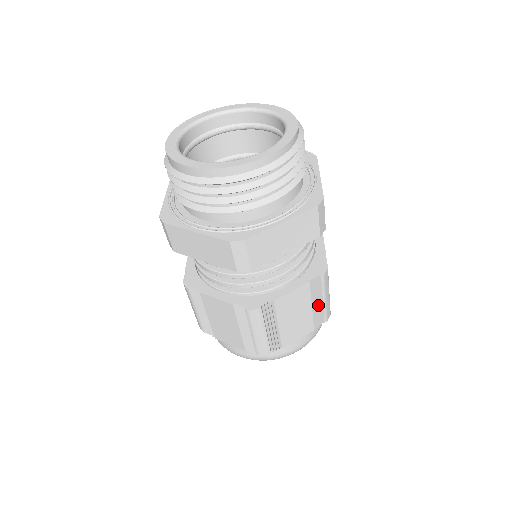
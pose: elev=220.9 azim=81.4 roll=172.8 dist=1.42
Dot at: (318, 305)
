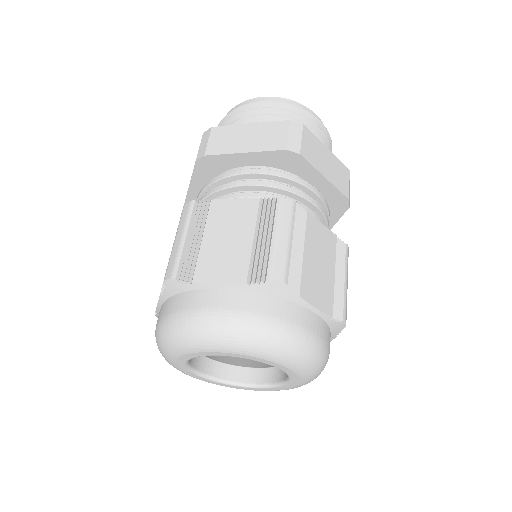
Dot at: (339, 284)
